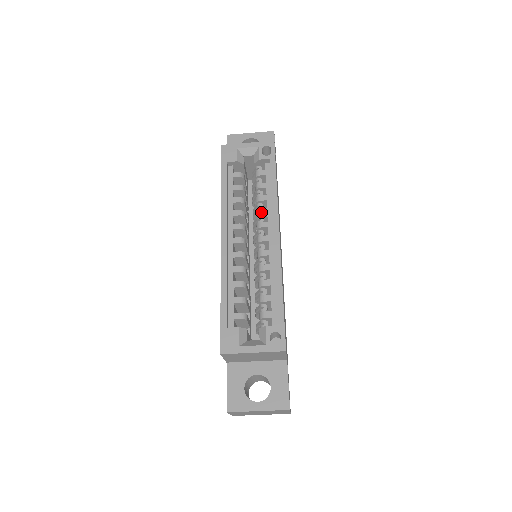
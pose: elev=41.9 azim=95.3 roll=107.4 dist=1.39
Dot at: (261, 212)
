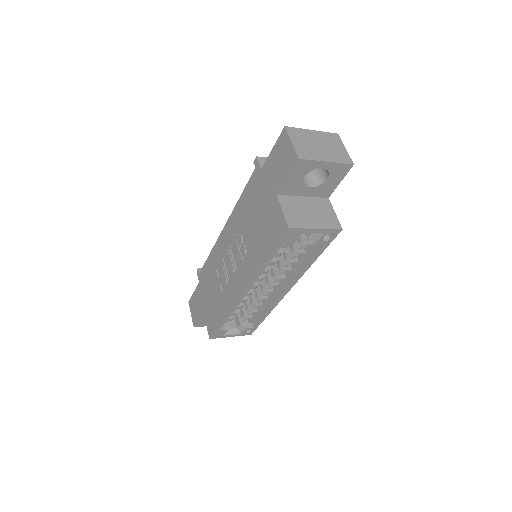
Dot at: (285, 272)
